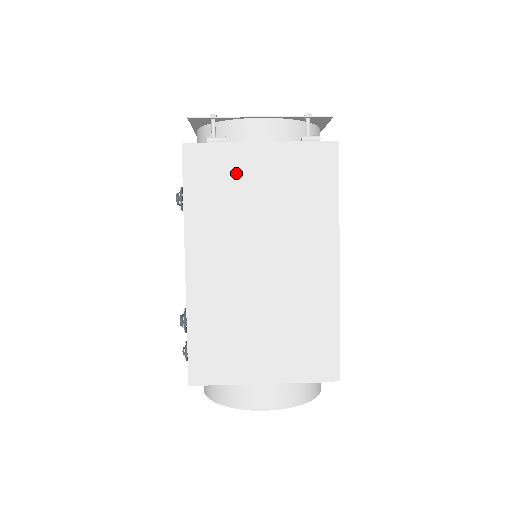
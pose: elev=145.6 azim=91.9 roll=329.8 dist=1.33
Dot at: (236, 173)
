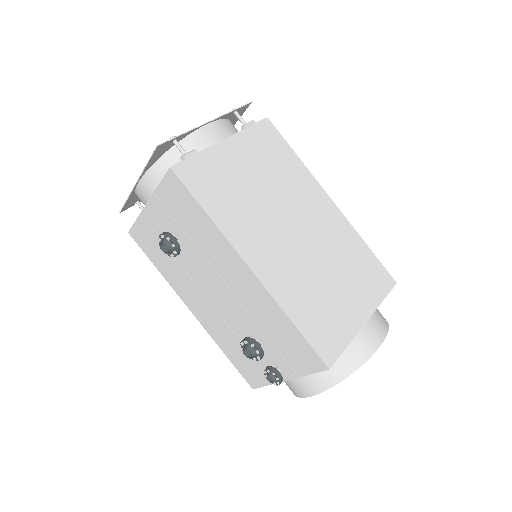
Dot at: (226, 171)
